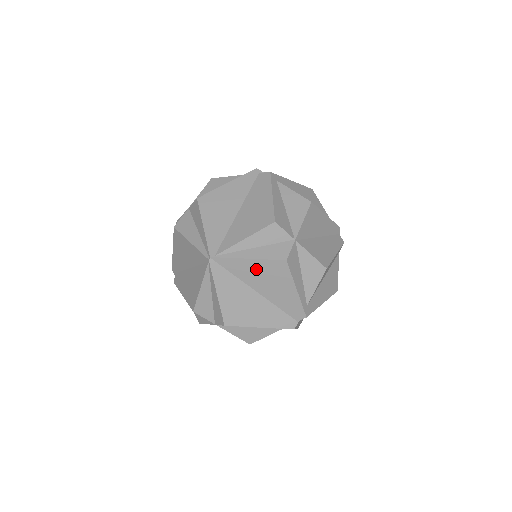
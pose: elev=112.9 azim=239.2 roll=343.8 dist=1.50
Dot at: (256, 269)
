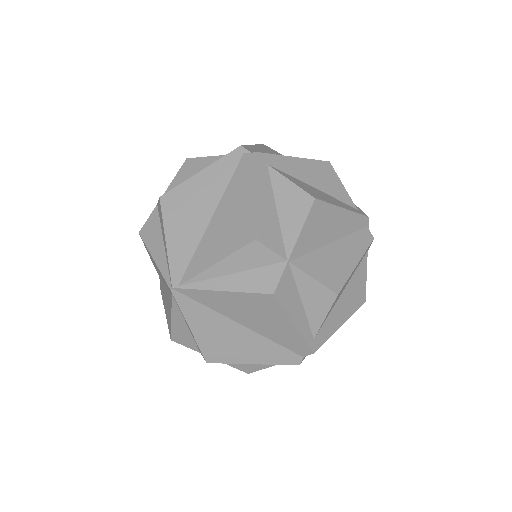
Dot at: (235, 302)
